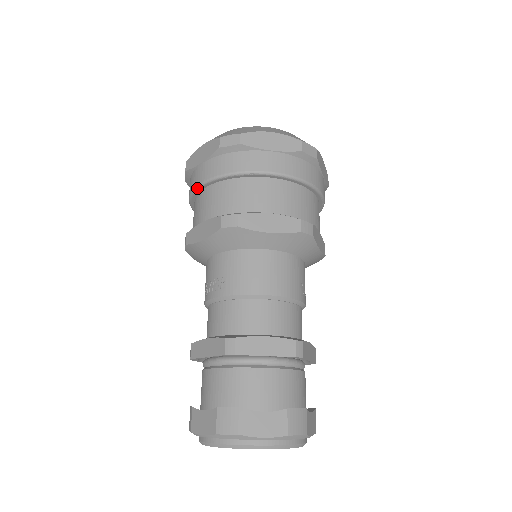
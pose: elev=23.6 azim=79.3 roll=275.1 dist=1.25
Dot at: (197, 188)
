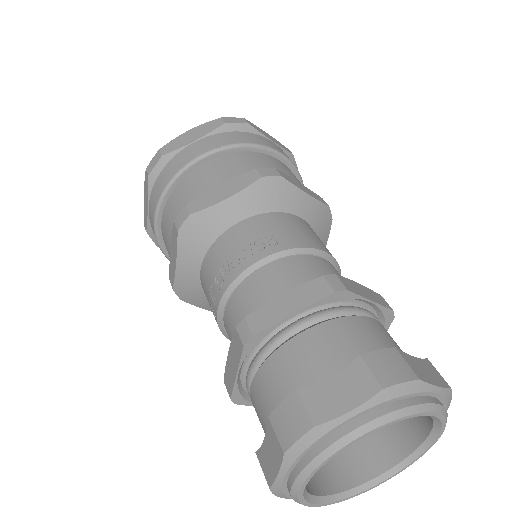
Dot at: (194, 161)
